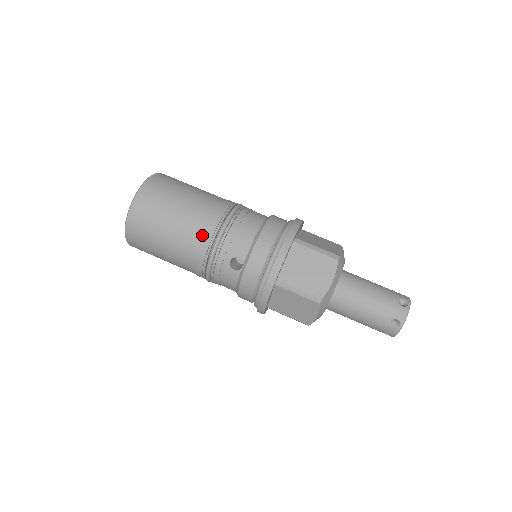
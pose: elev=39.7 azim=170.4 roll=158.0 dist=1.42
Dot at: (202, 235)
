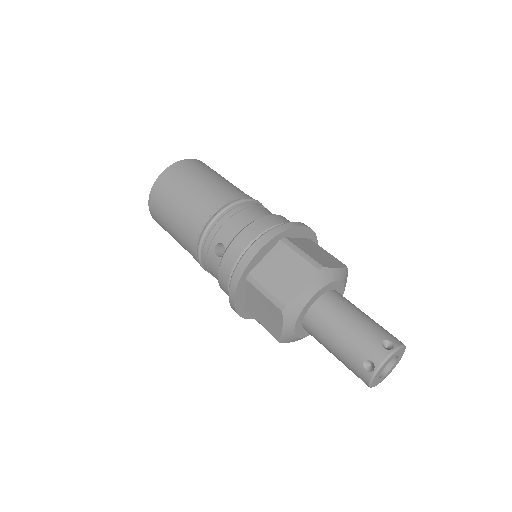
Dot at: (200, 215)
